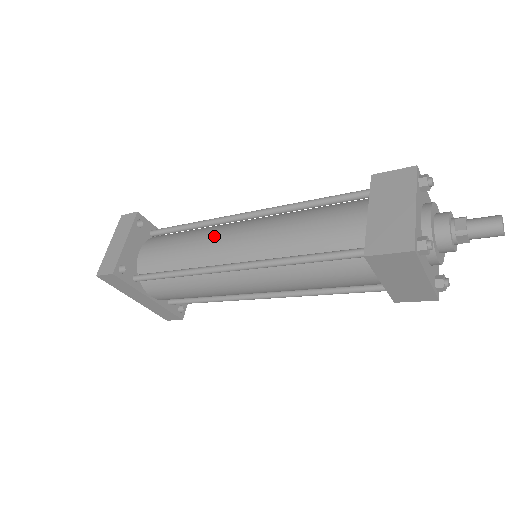
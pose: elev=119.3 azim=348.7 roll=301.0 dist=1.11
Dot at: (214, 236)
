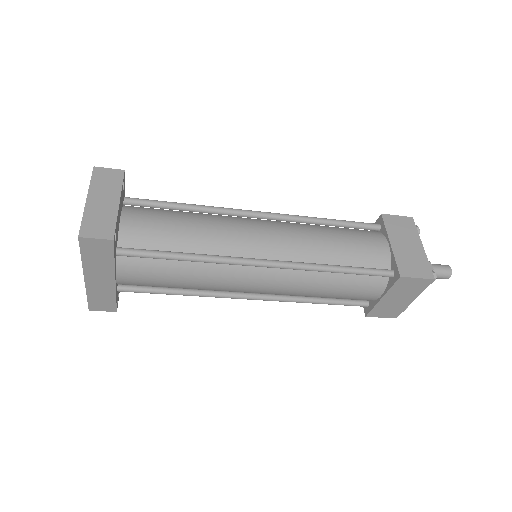
Dot at: (236, 226)
